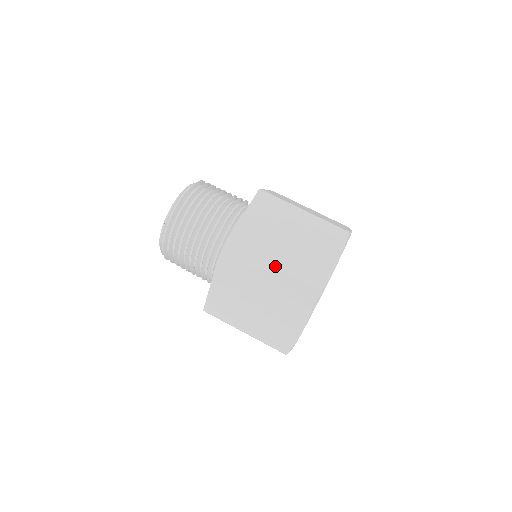
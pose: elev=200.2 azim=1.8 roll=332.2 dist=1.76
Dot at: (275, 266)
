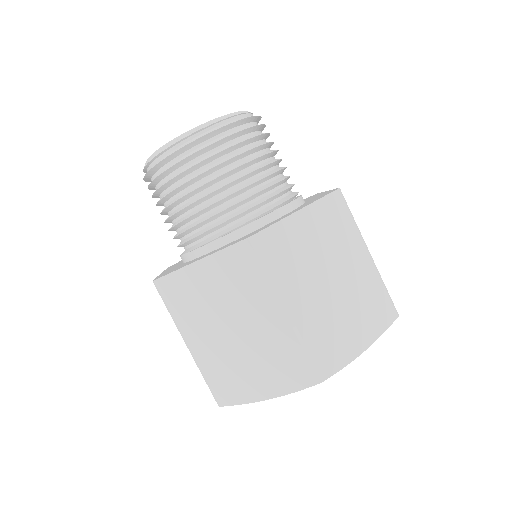
Dot at: (307, 300)
